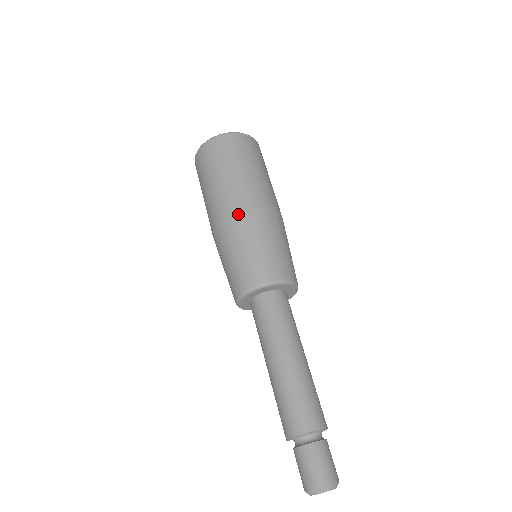
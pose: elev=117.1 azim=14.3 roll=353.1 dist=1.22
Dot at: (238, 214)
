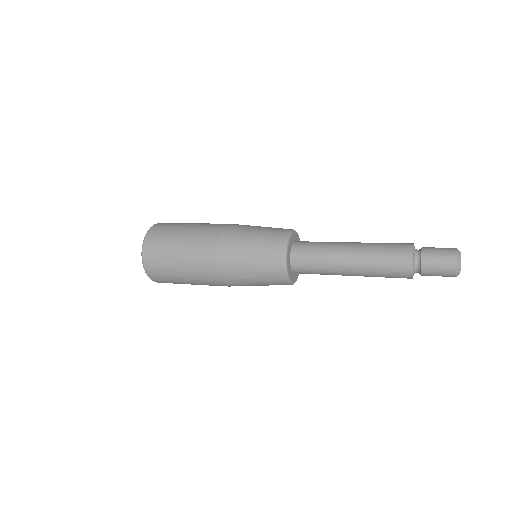
Dot at: (219, 247)
